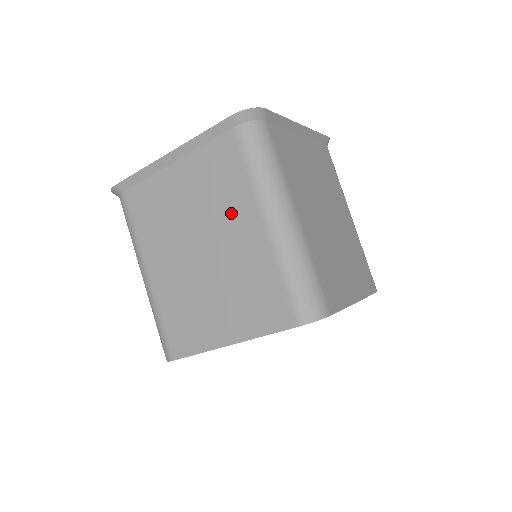
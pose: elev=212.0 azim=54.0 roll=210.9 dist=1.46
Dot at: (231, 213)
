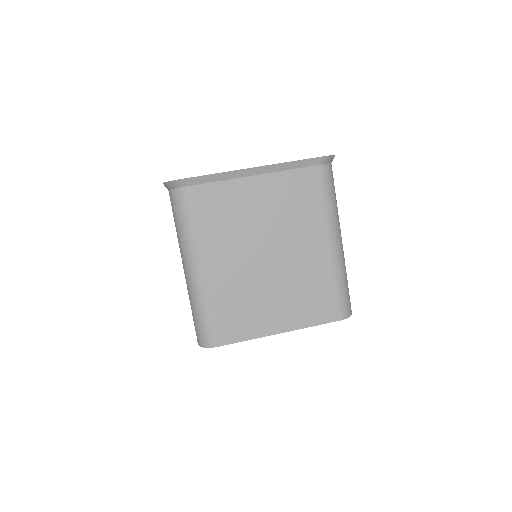
Dot at: occluded
